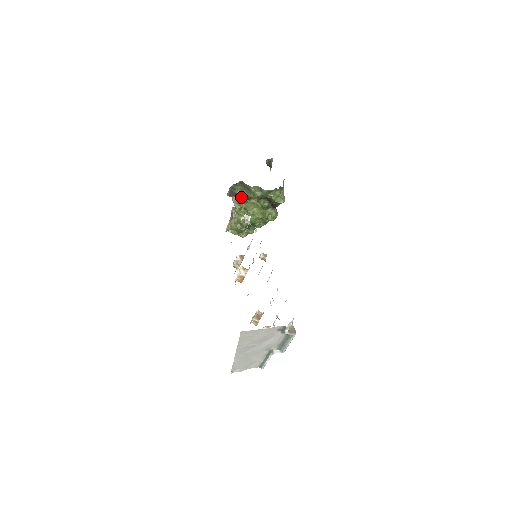
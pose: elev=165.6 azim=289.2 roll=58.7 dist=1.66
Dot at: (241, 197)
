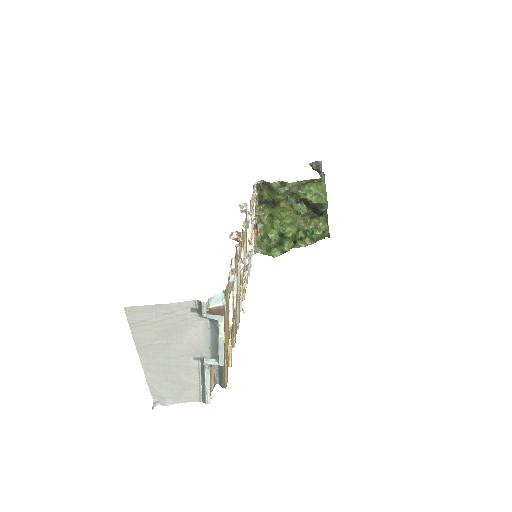
Dot at: (267, 203)
